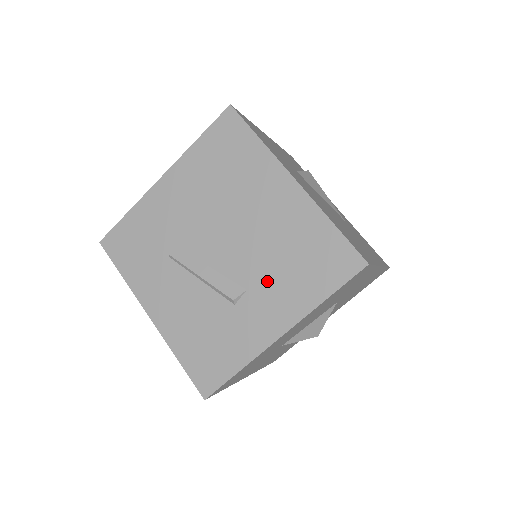
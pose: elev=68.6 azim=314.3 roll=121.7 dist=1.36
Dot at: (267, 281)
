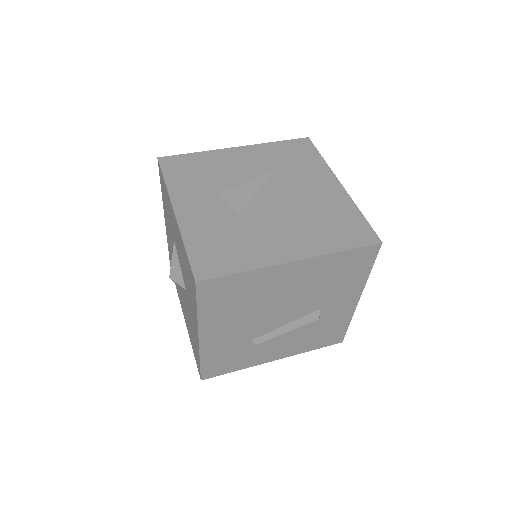
Dot at: (328, 297)
